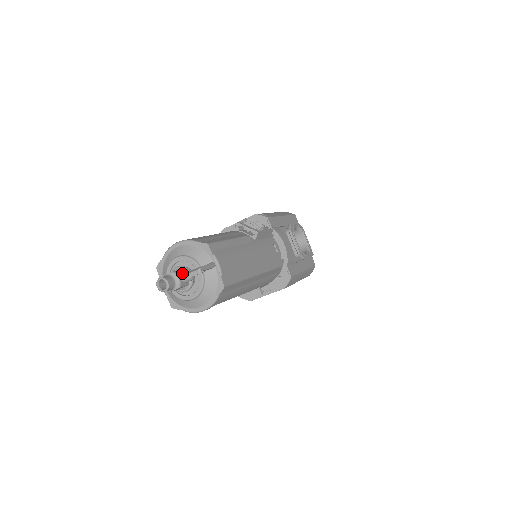
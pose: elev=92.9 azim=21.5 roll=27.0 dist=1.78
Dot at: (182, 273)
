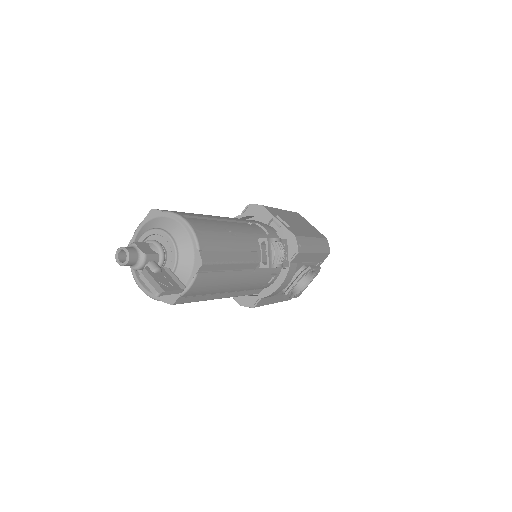
Dot at: (150, 265)
